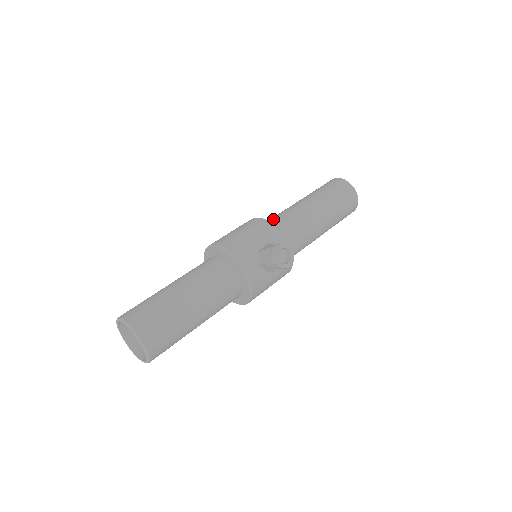
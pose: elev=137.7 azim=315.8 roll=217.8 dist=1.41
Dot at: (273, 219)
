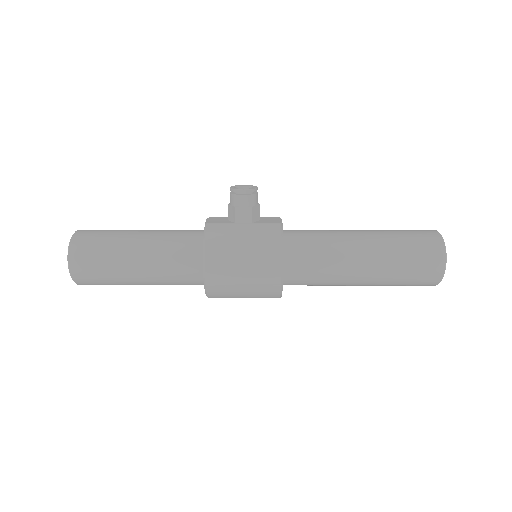
Dot at: occluded
